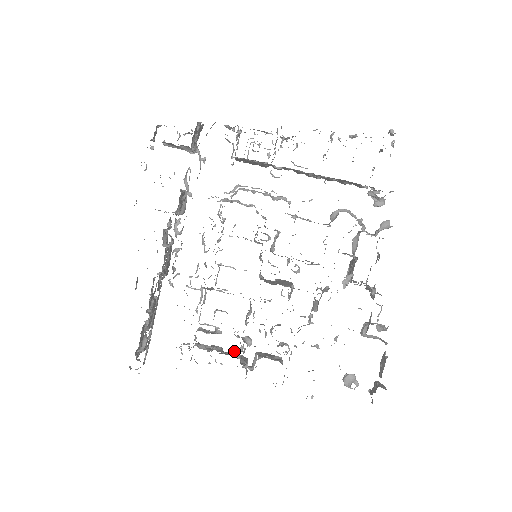
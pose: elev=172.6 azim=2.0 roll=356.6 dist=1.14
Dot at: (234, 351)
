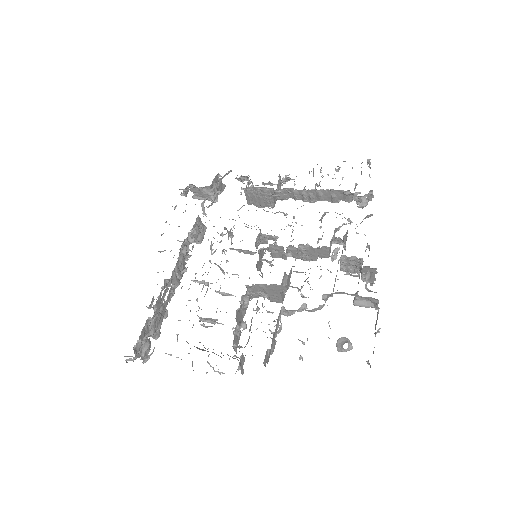
Dot at: occluded
